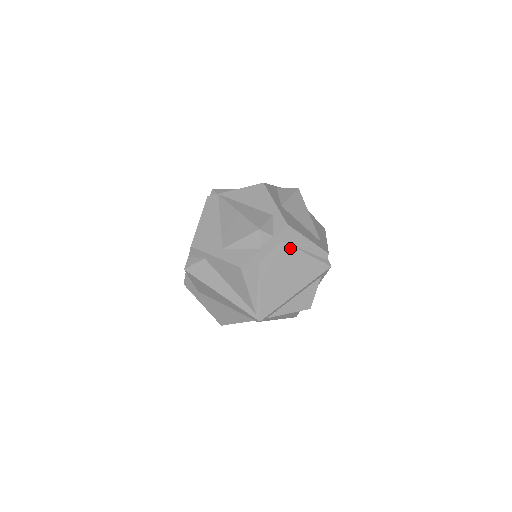
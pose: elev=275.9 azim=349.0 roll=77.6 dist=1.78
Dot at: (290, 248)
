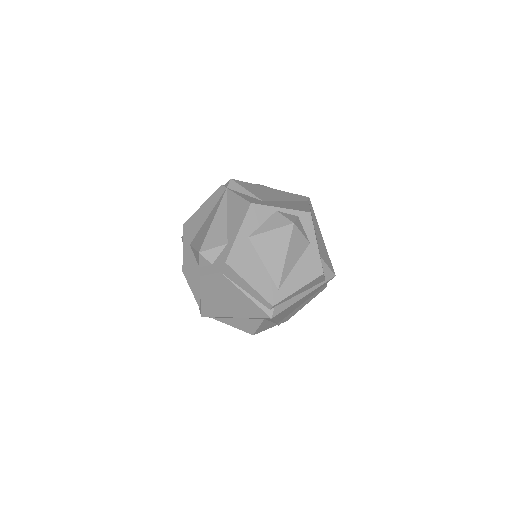
Dot at: (229, 281)
